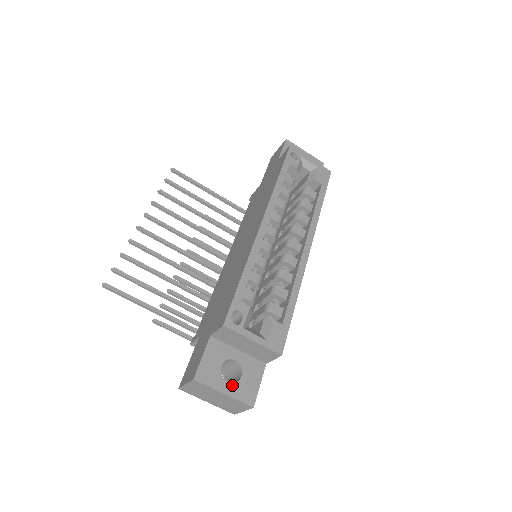
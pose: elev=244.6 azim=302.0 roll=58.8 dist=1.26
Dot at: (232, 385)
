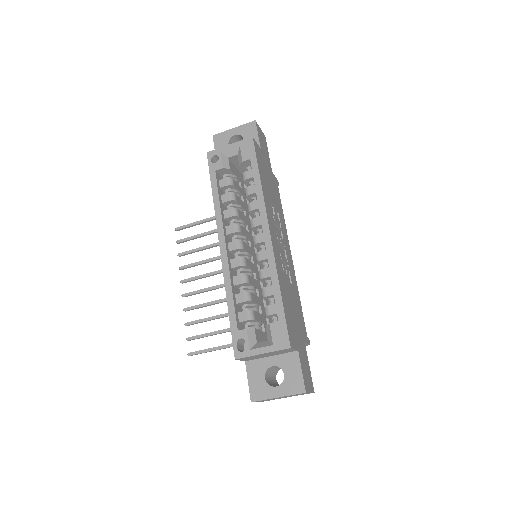
Dot at: (280, 387)
